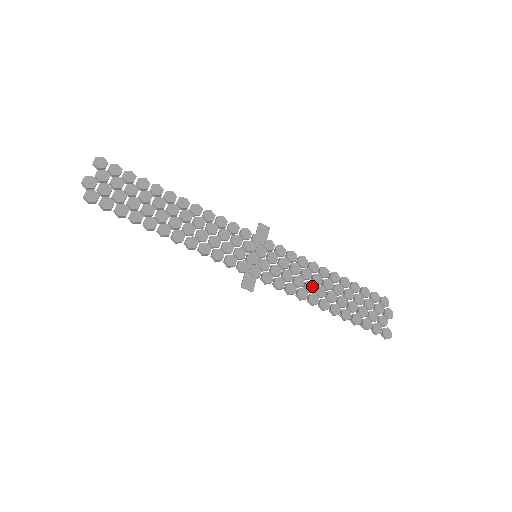
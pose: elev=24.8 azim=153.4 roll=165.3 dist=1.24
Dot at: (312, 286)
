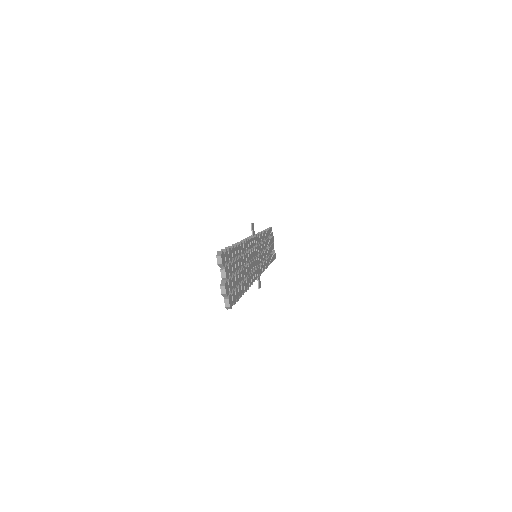
Dot at: occluded
